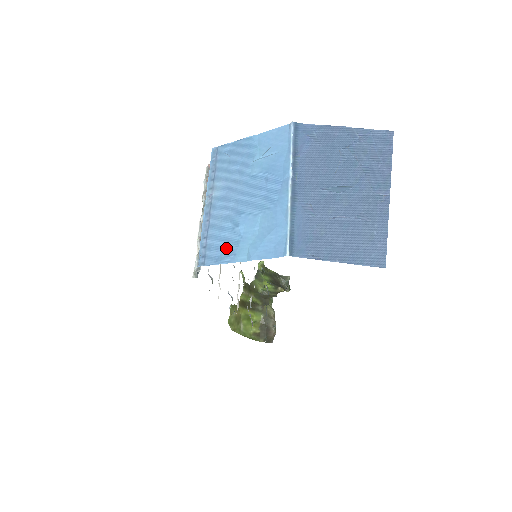
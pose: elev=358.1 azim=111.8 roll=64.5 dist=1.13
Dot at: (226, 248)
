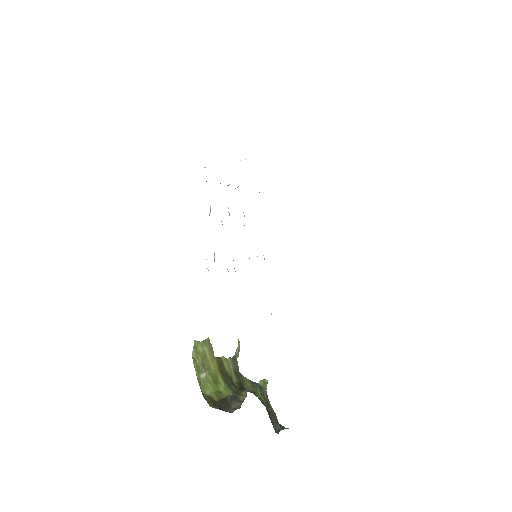
Dot at: occluded
